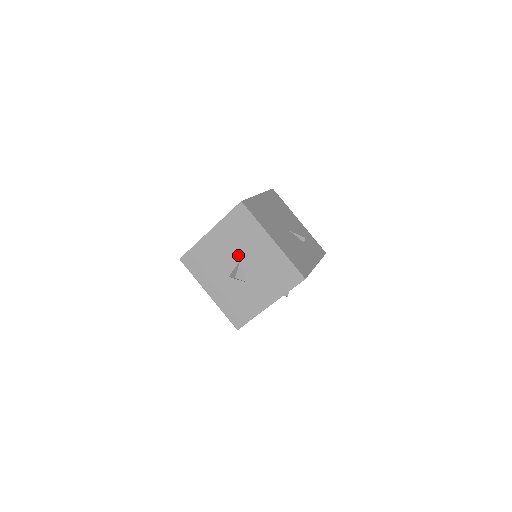
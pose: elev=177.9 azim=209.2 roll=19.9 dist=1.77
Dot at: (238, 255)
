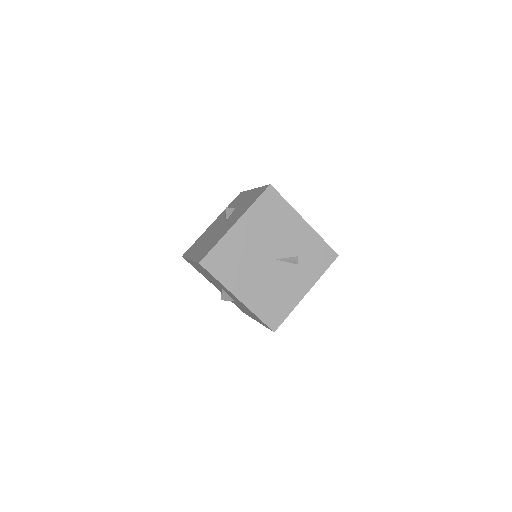
Dot at: occluded
